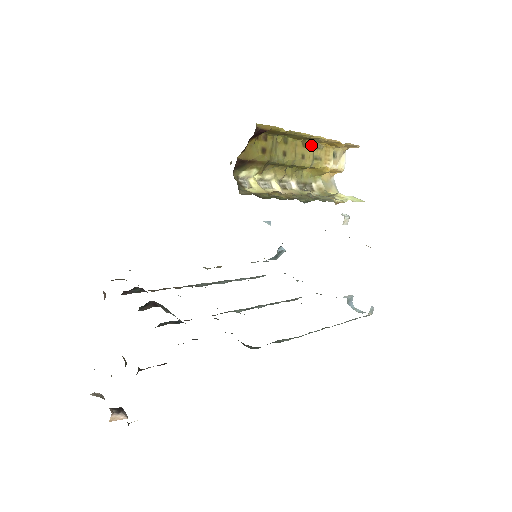
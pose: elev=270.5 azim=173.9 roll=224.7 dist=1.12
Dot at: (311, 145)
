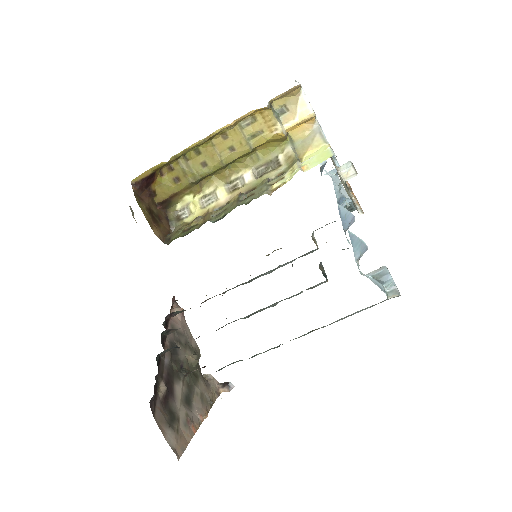
Dot at: (235, 130)
